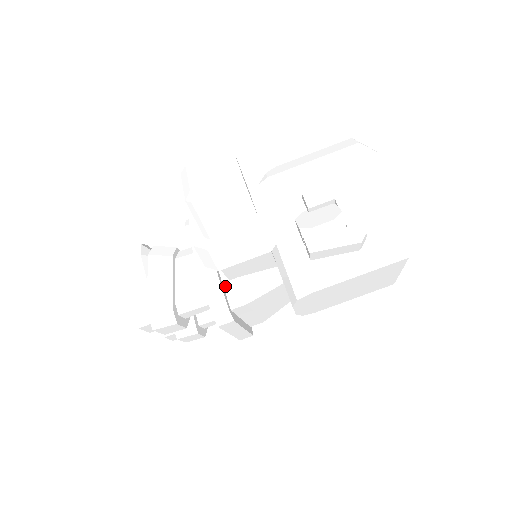
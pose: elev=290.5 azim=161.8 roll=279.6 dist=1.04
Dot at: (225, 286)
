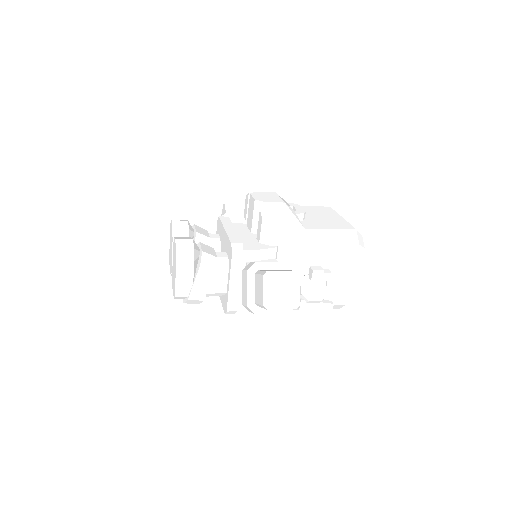
Dot at: (239, 293)
